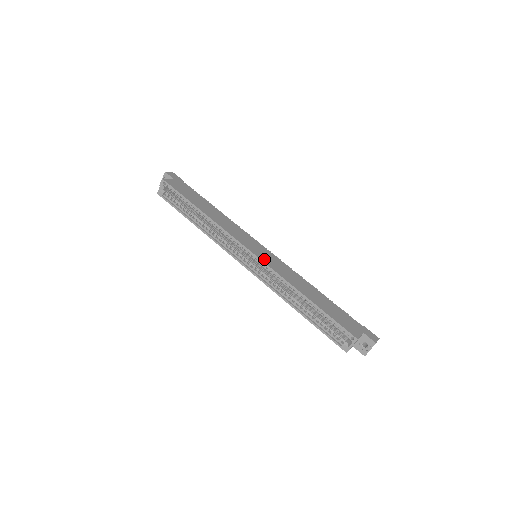
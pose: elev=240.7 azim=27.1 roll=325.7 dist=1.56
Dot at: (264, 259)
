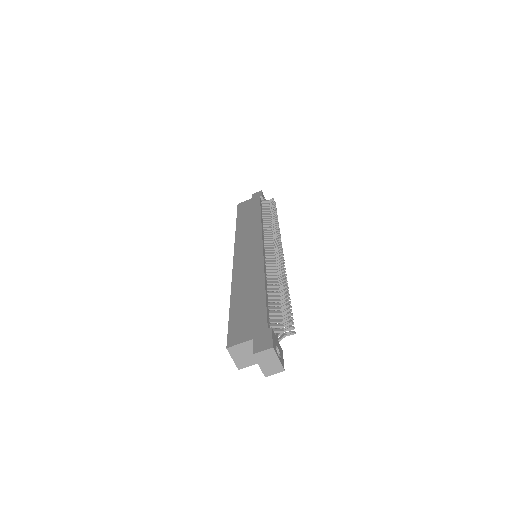
Dot at: (239, 259)
